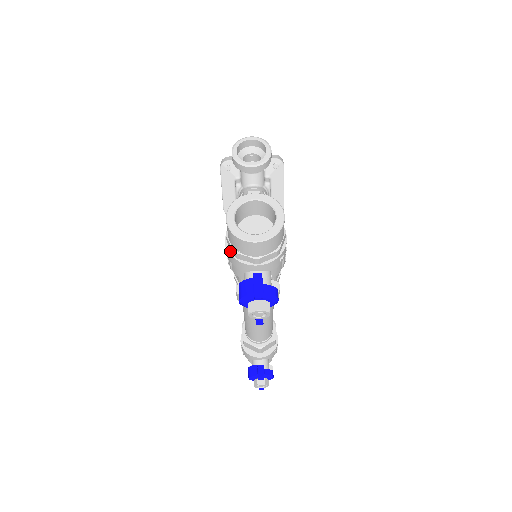
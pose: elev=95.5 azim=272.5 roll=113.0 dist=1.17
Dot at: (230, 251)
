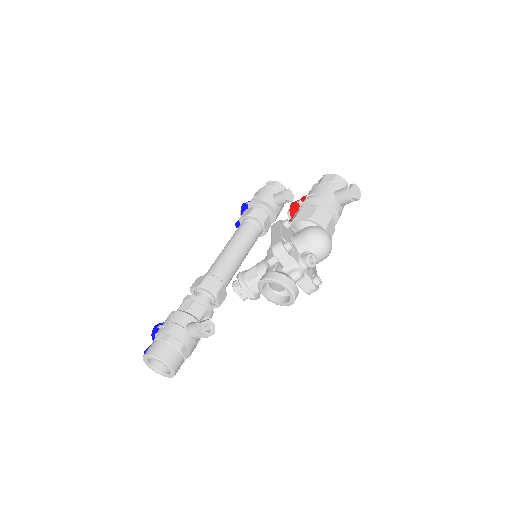
Dot at: (156, 335)
